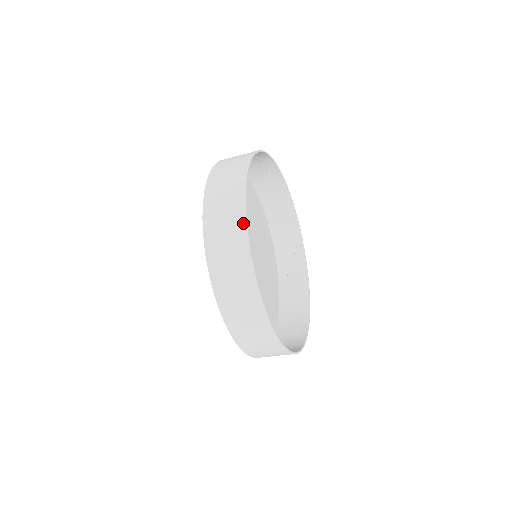
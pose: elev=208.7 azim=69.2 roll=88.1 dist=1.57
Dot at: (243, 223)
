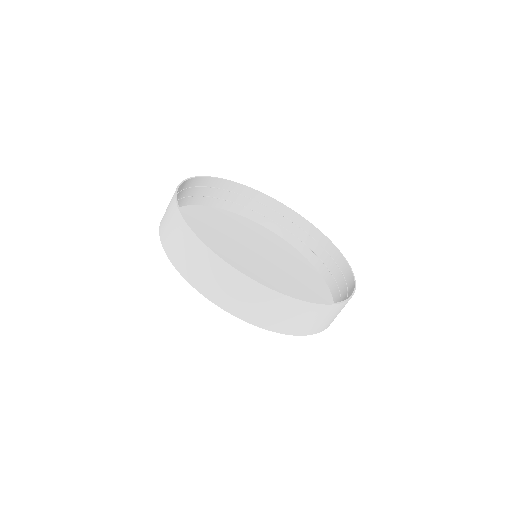
Dot at: (174, 193)
